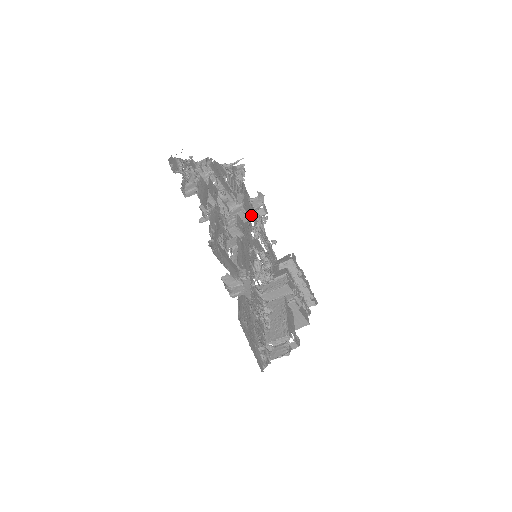
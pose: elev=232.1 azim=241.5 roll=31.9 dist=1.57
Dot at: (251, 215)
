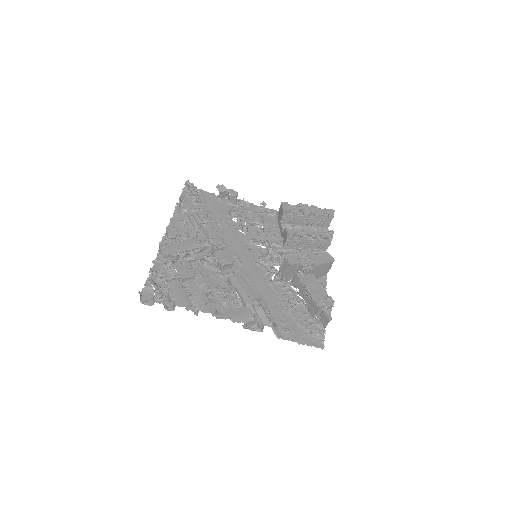
Dot at: occluded
